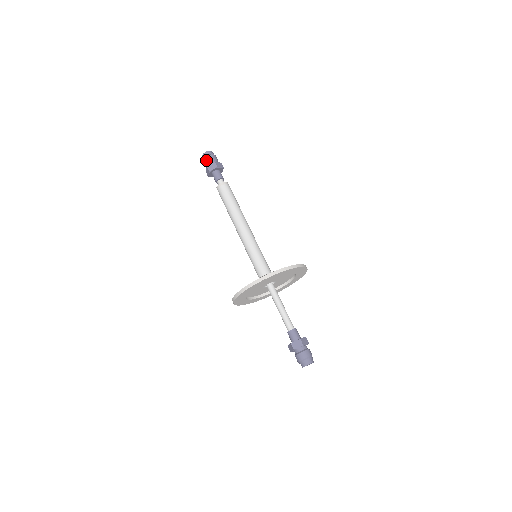
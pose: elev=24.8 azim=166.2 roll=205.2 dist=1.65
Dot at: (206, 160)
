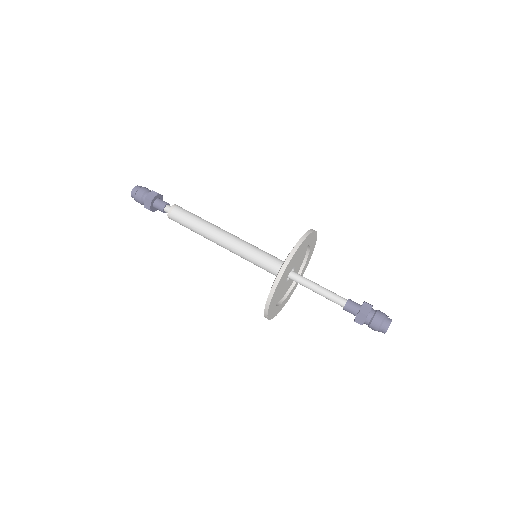
Dot at: (140, 193)
